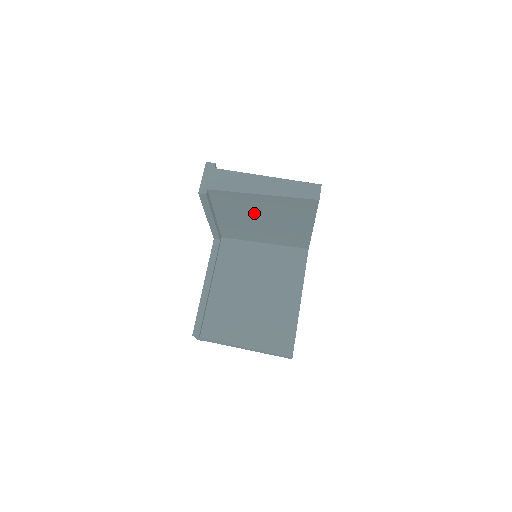
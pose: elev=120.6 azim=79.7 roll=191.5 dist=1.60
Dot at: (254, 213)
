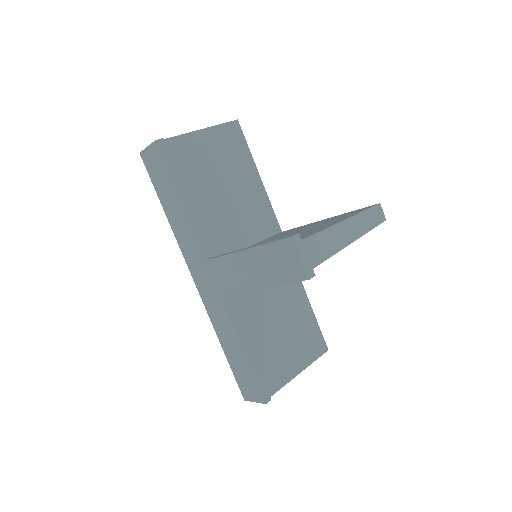
Dot at: (211, 173)
